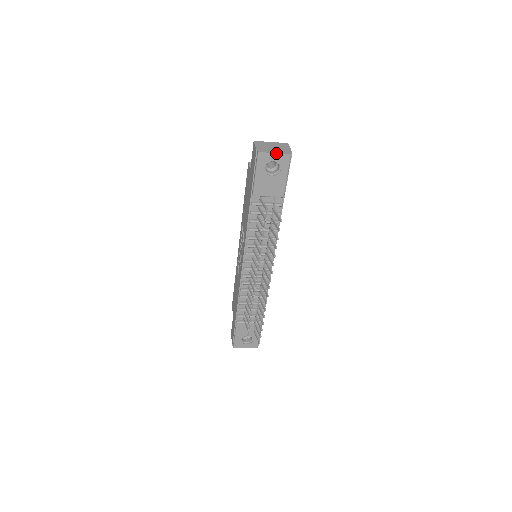
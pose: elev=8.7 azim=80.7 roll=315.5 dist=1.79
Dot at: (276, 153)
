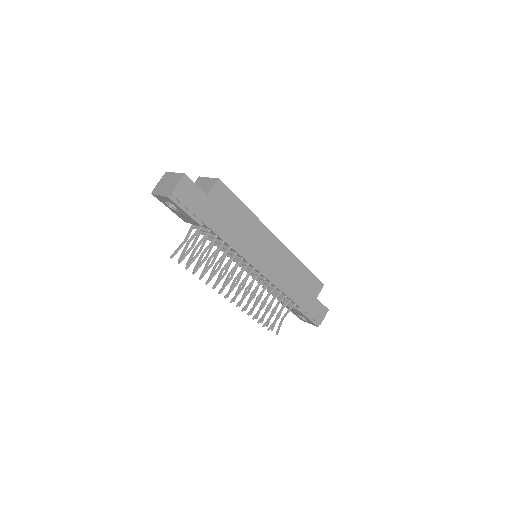
Dot at: (160, 195)
